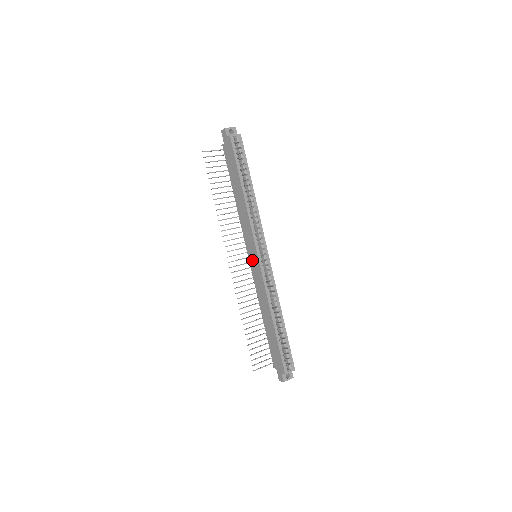
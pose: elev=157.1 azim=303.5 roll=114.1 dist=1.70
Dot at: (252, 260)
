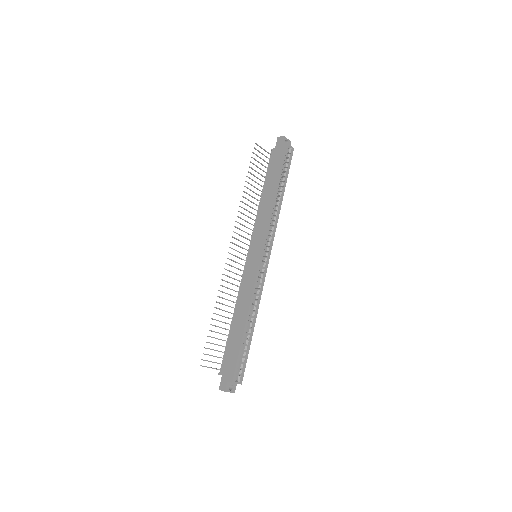
Dot at: (251, 257)
